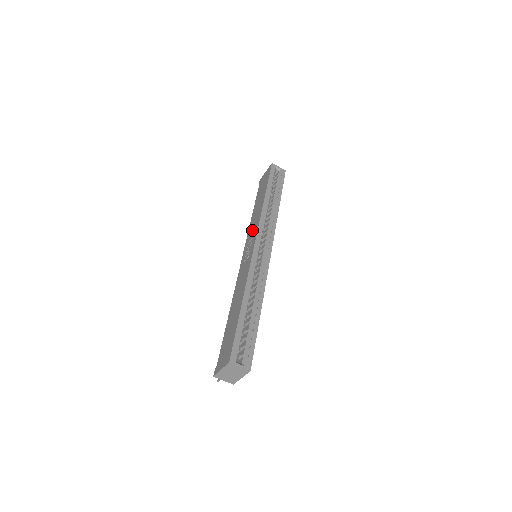
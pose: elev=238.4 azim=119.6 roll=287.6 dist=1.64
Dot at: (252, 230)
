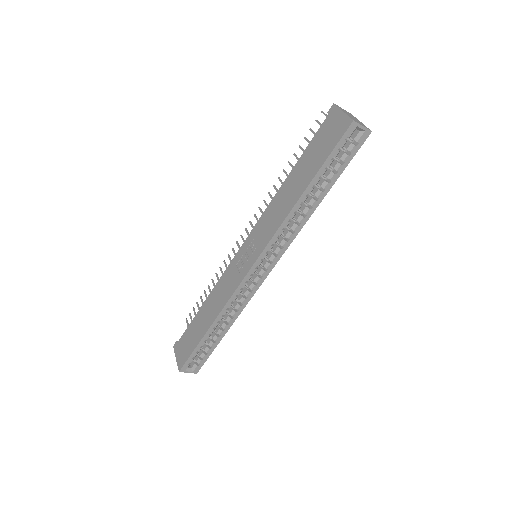
Dot at: (265, 226)
